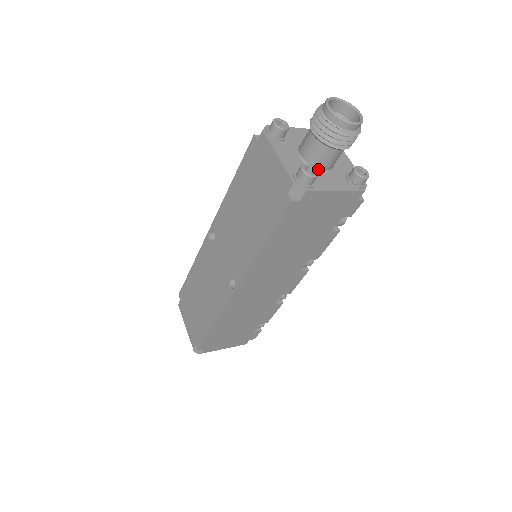
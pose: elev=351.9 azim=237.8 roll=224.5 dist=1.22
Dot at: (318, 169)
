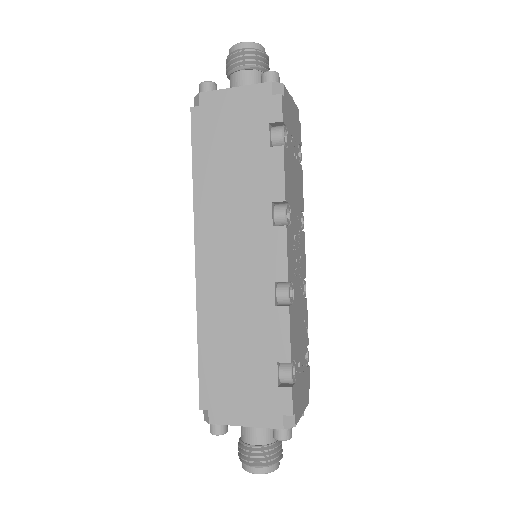
Dot at: occluded
